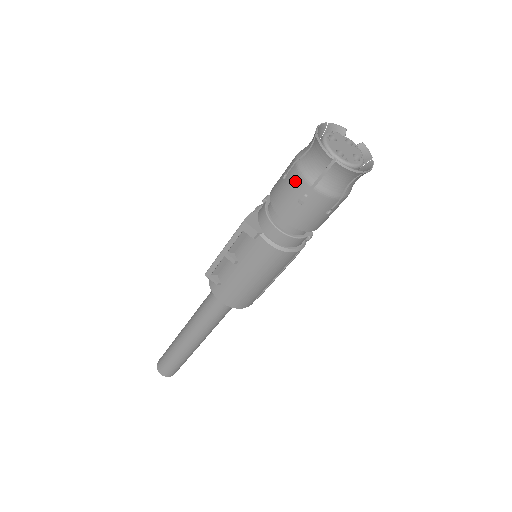
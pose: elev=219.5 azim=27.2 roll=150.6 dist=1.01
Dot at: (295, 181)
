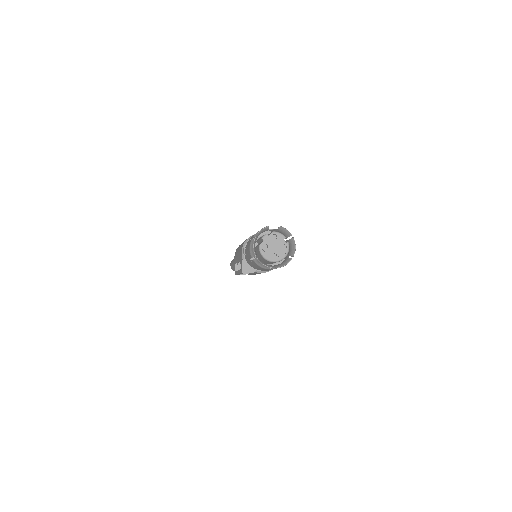
Dot at: (259, 267)
